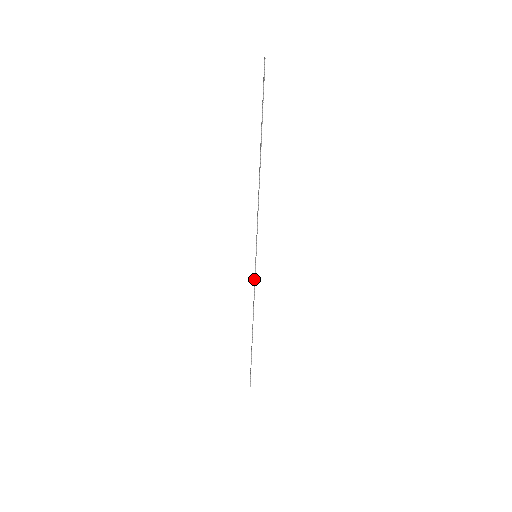
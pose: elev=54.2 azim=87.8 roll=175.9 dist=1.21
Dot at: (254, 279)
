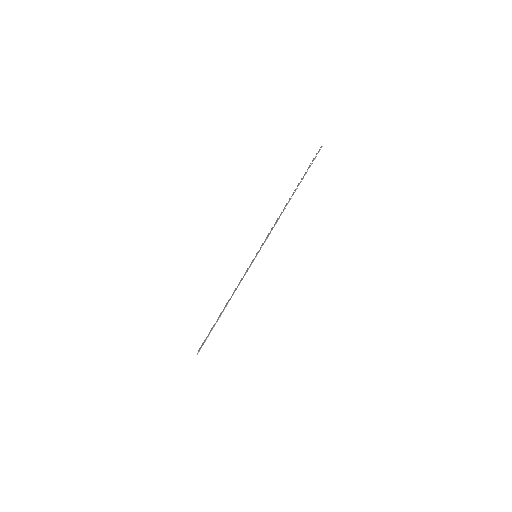
Dot at: (245, 272)
